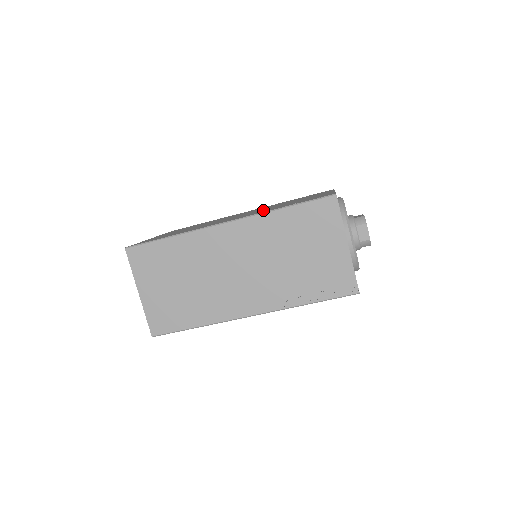
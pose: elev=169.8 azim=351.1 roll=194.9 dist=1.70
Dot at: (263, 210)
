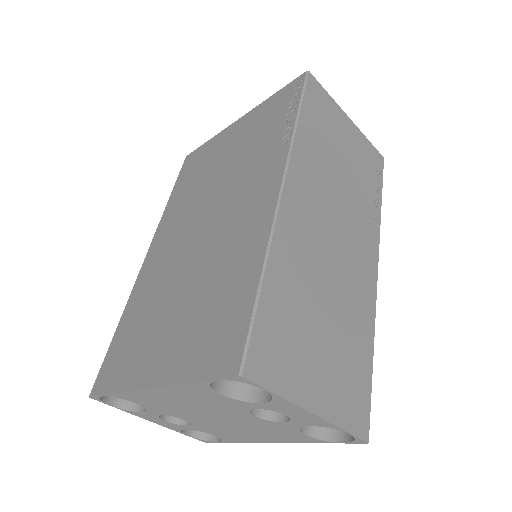
Dot at: (244, 172)
